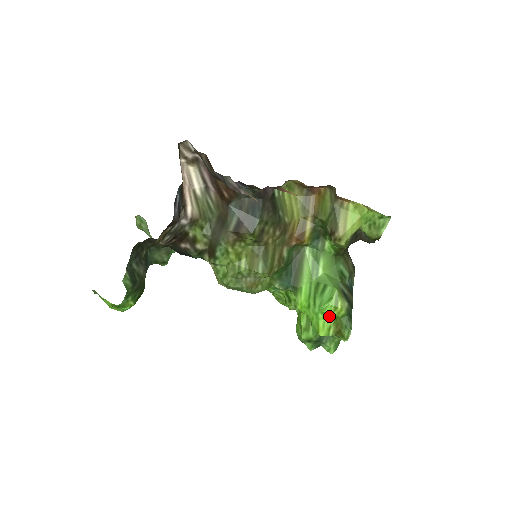
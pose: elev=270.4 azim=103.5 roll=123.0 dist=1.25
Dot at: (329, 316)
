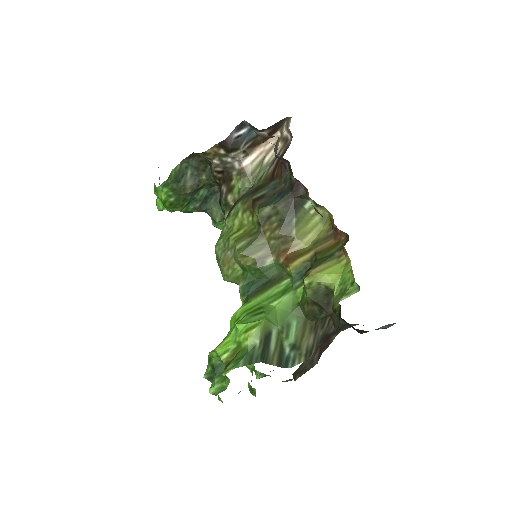
Dot at: (237, 337)
